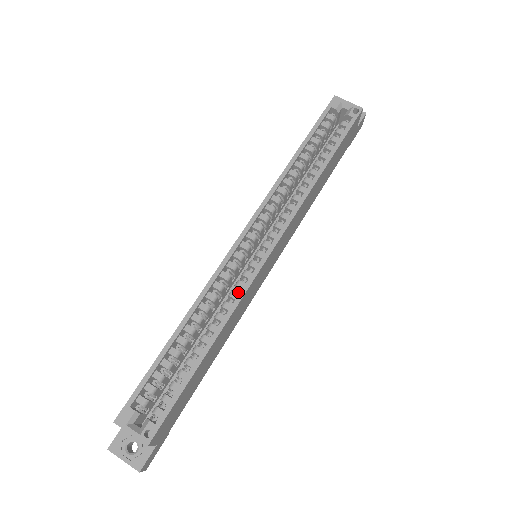
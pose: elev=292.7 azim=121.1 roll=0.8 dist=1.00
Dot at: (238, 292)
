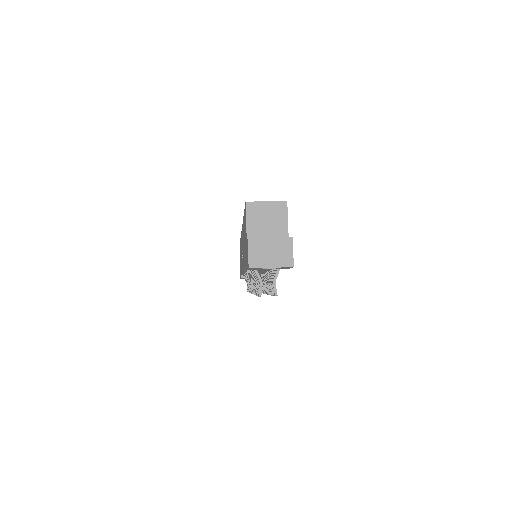
Dot at: occluded
